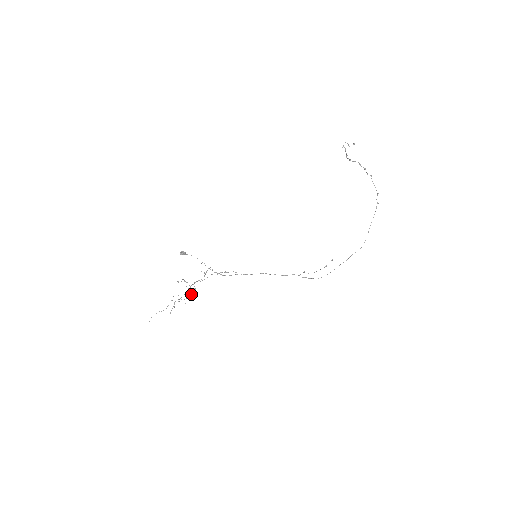
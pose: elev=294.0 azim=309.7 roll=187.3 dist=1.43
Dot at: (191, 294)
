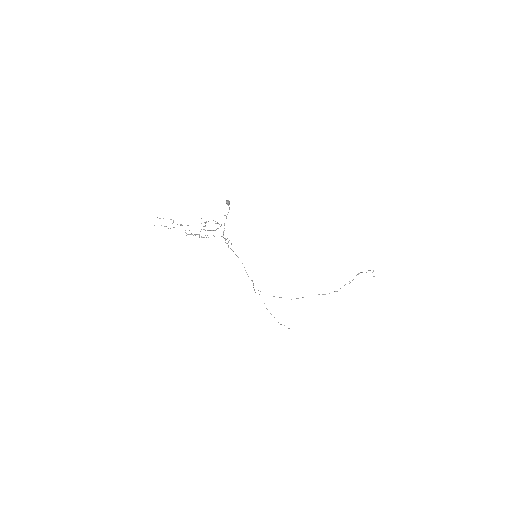
Dot at: occluded
